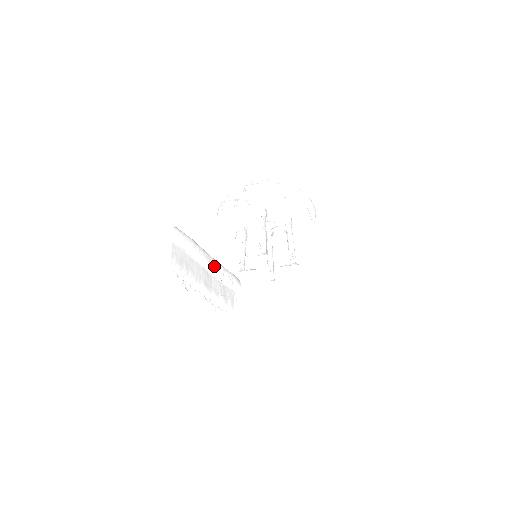
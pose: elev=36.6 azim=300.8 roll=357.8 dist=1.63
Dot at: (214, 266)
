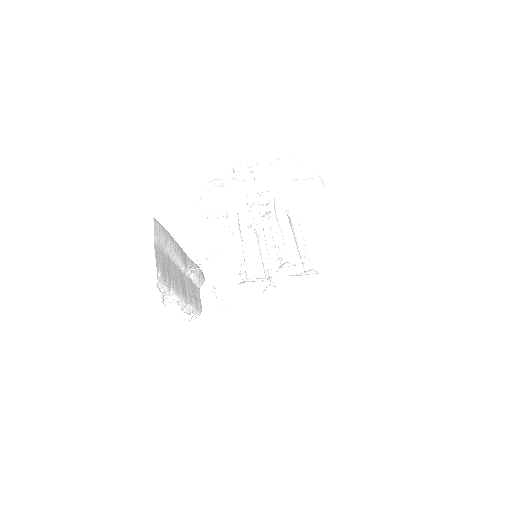
Dot at: (185, 261)
